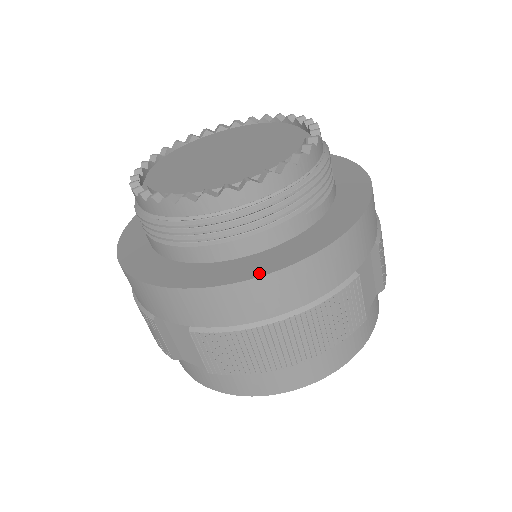
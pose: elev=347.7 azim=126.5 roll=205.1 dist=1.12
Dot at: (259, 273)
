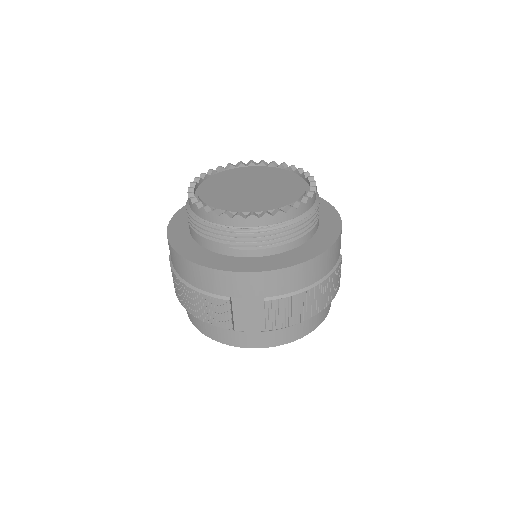
Dot at: (181, 252)
